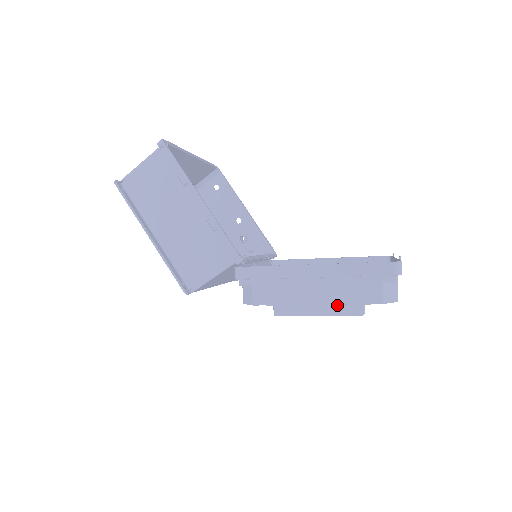
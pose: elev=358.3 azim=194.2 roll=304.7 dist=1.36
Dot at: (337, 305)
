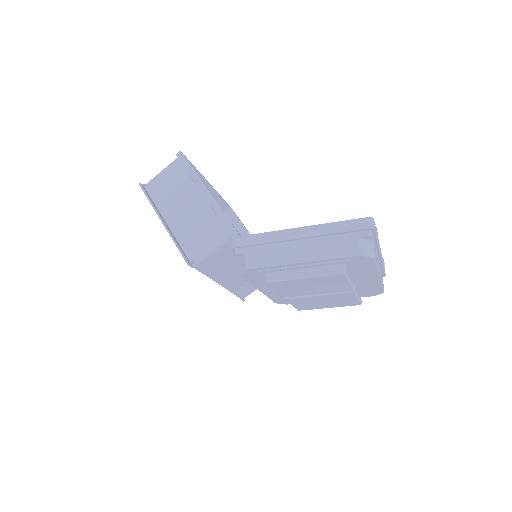
Dot at: (320, 264)
